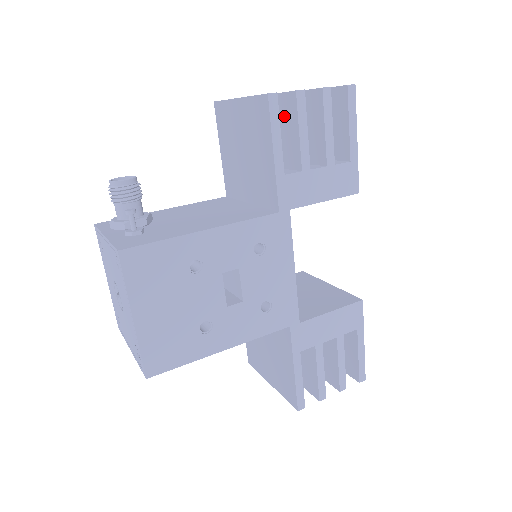
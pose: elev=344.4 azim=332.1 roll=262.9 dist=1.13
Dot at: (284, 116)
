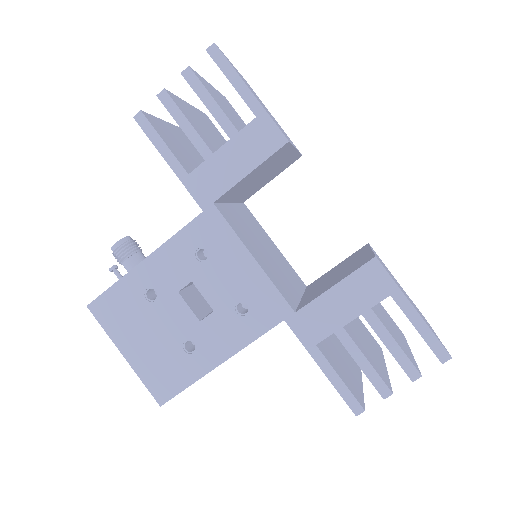
Dot at: occluded
